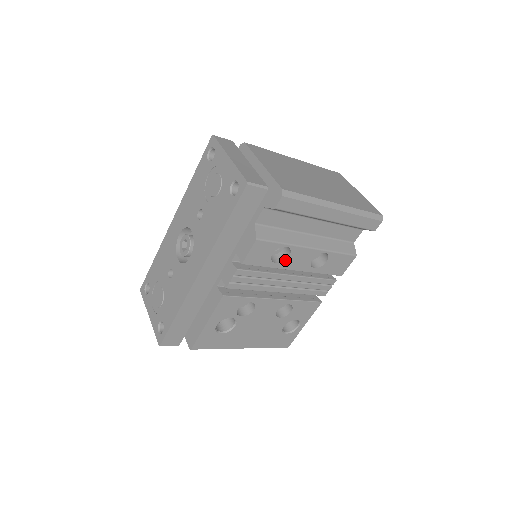
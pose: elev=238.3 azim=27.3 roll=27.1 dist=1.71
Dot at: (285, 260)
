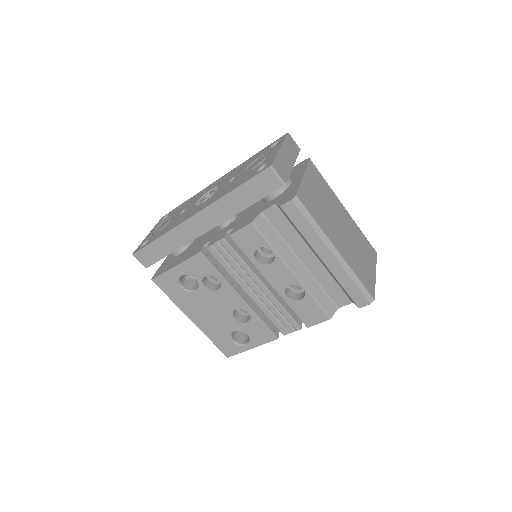
Dot at: (266, 264)
